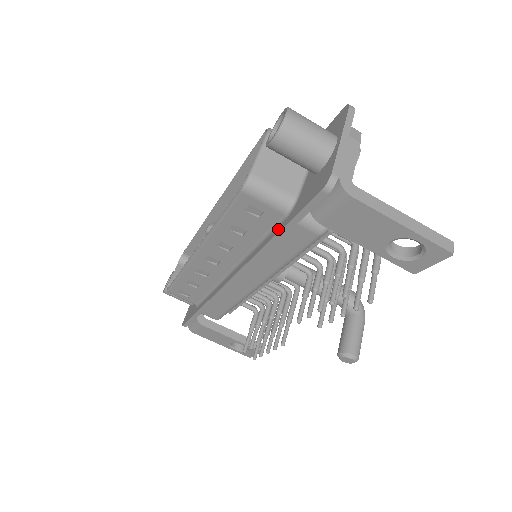
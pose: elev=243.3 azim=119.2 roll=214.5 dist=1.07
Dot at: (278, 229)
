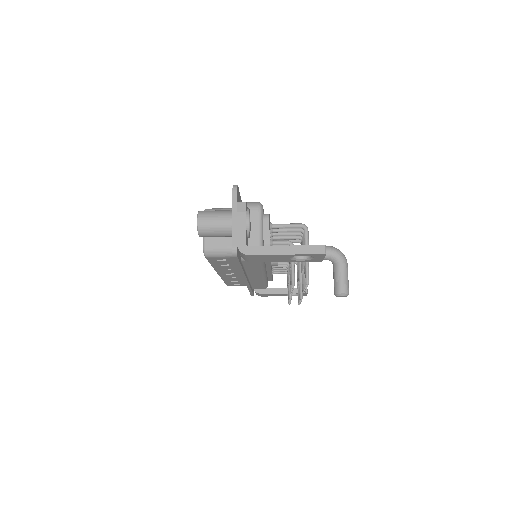
Dot at: occluded
